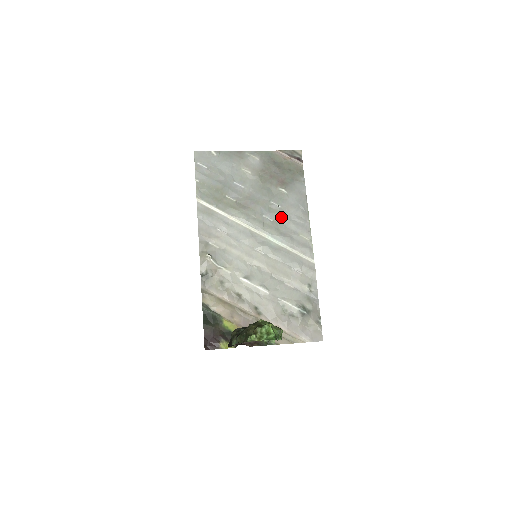
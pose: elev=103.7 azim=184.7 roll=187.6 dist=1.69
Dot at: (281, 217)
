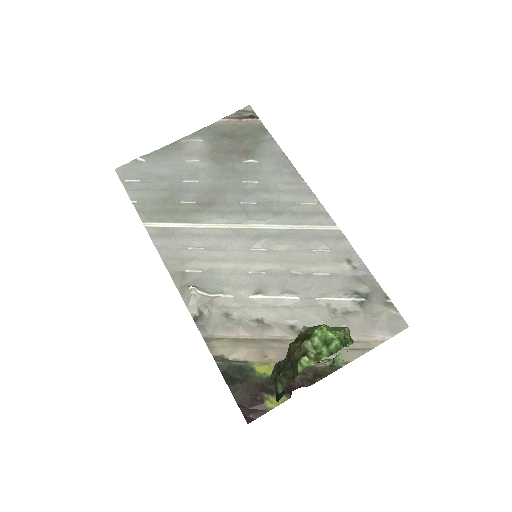
Dot at: (265, 194)
